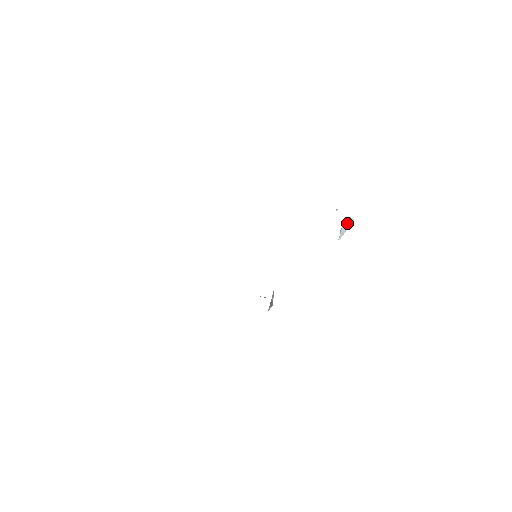
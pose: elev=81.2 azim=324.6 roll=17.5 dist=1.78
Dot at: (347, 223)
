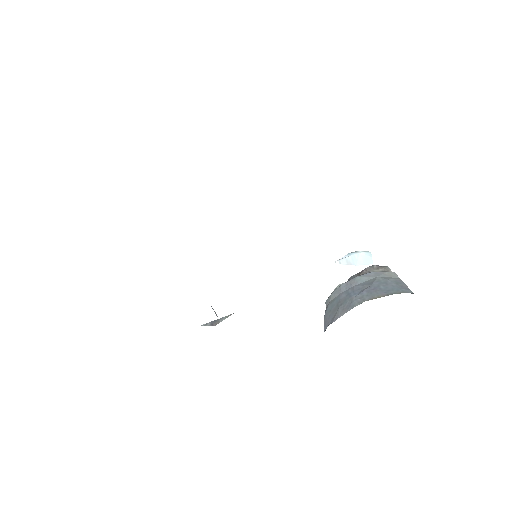
Dot at: (363, 258)
